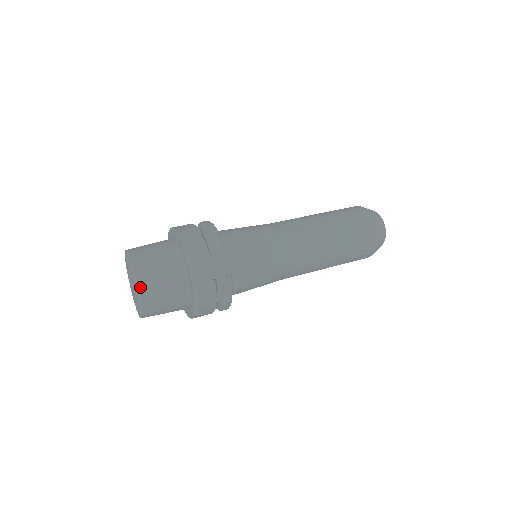
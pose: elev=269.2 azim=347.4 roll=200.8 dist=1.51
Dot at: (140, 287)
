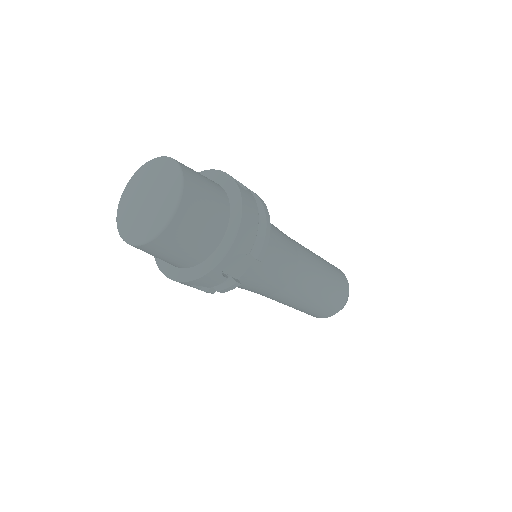
Dot at: (166, 232)
